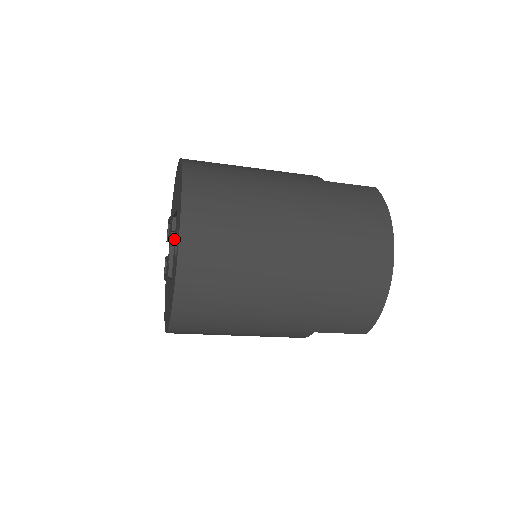
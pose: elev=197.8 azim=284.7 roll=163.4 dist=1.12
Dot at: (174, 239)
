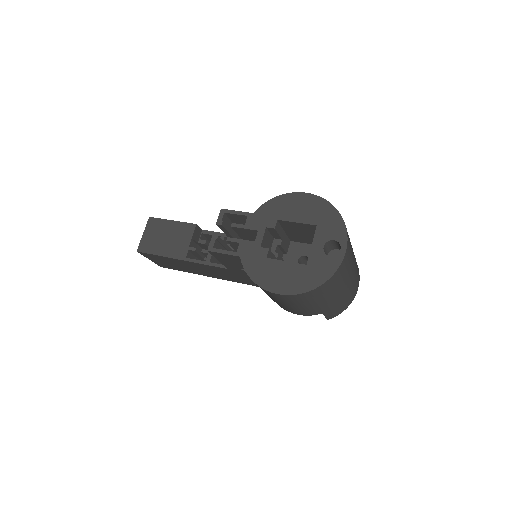
Dot at: (265, 233)
